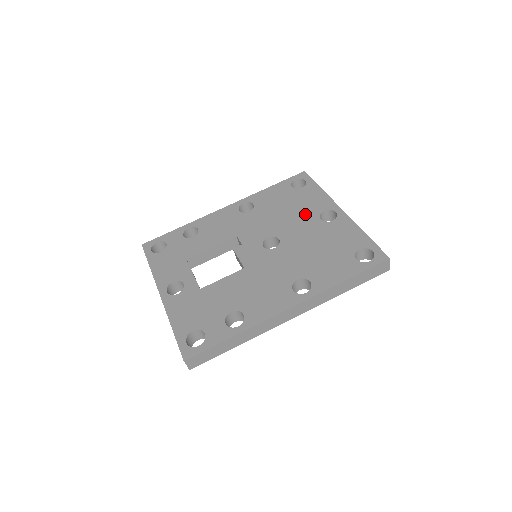
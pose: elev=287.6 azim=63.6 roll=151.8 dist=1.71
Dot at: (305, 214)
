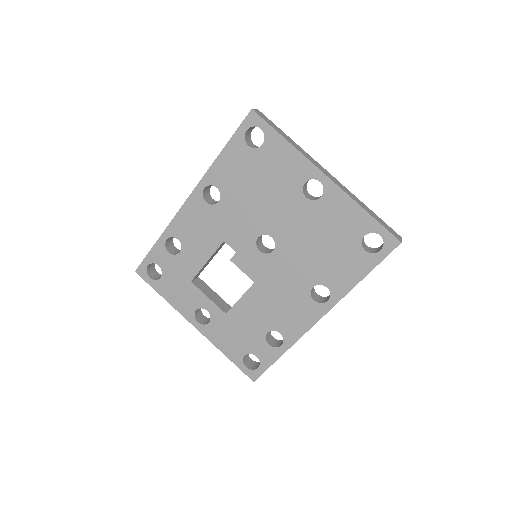
Dot at: (285, 193)
